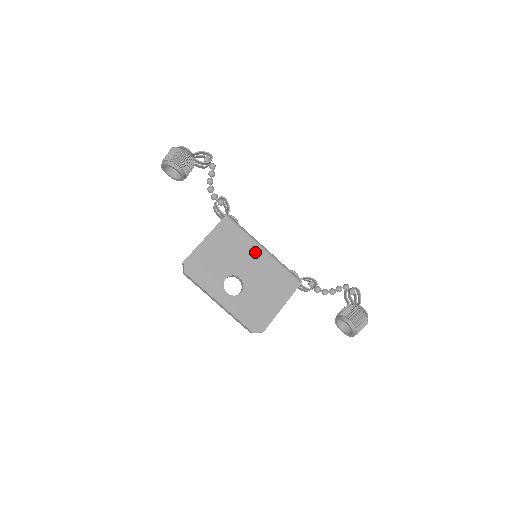
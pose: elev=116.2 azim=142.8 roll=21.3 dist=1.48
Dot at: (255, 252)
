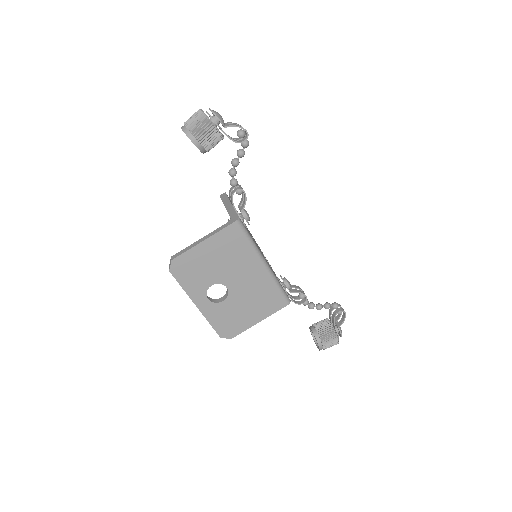
Dot at: (253, 266)
